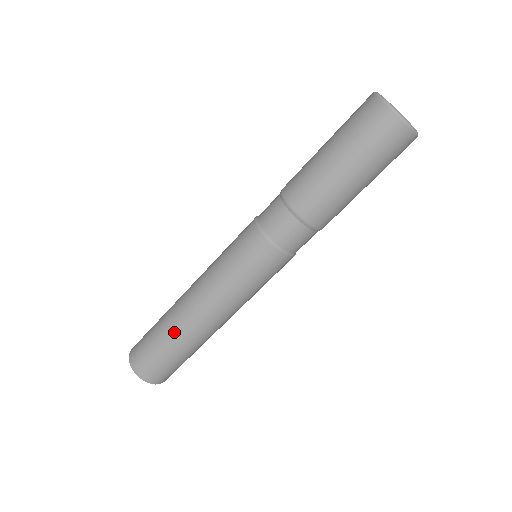
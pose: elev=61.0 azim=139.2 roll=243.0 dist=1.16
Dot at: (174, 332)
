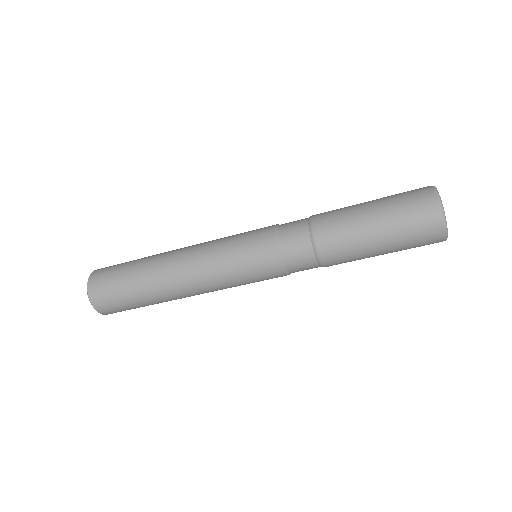
Dot at: (148, 284)
